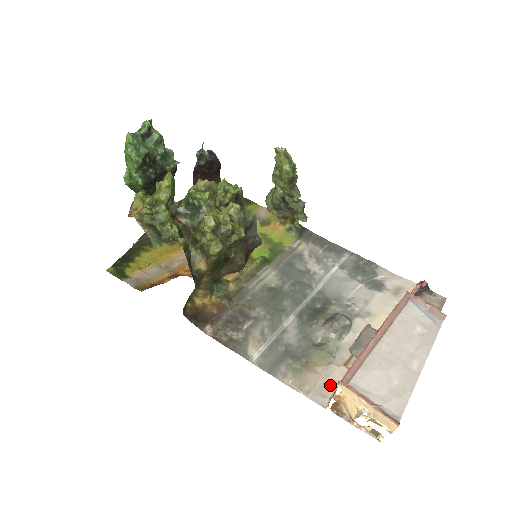
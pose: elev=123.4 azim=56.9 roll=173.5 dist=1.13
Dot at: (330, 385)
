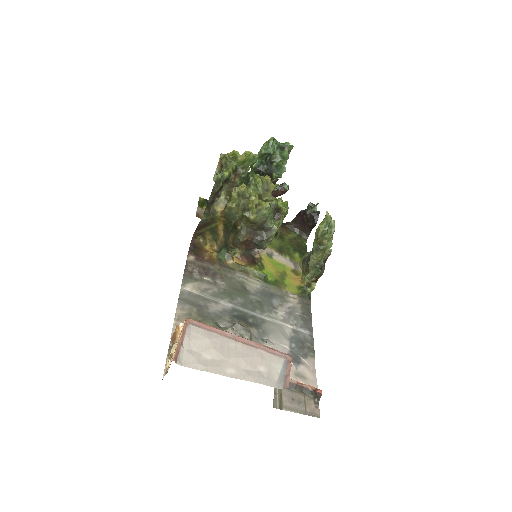
Dot at: occluded
